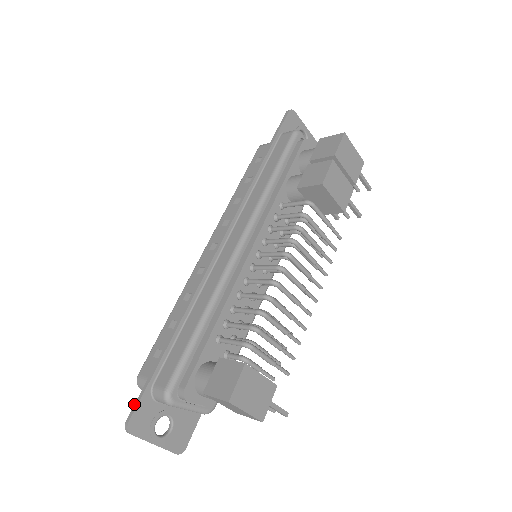
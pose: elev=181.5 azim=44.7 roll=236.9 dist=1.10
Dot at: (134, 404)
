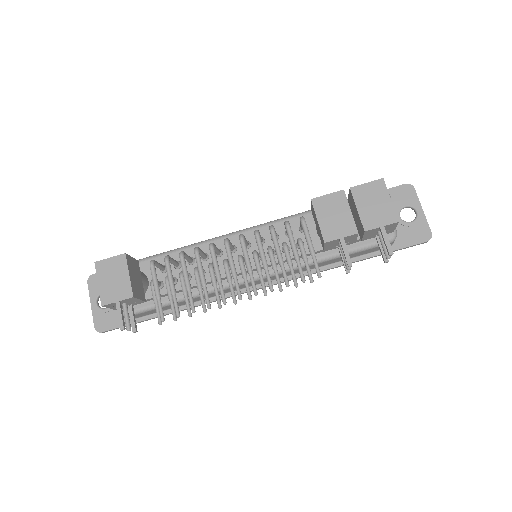
Dot at: occluded
